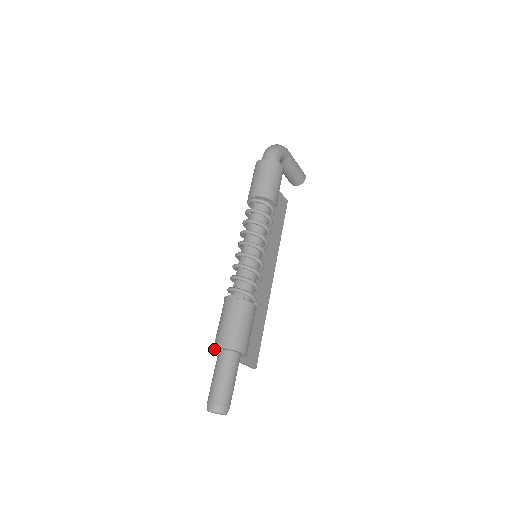
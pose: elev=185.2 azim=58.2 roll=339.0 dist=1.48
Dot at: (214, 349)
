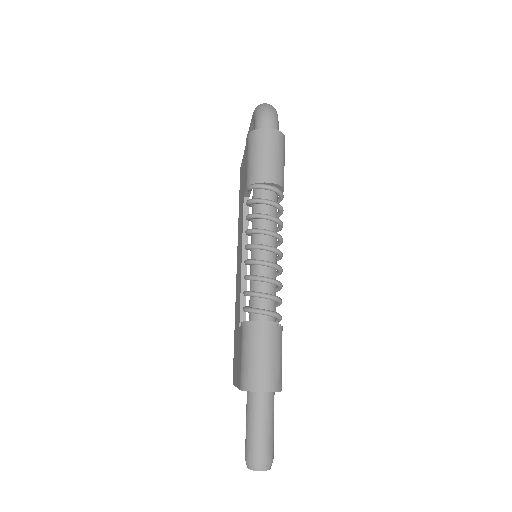
Dot at: occluded
